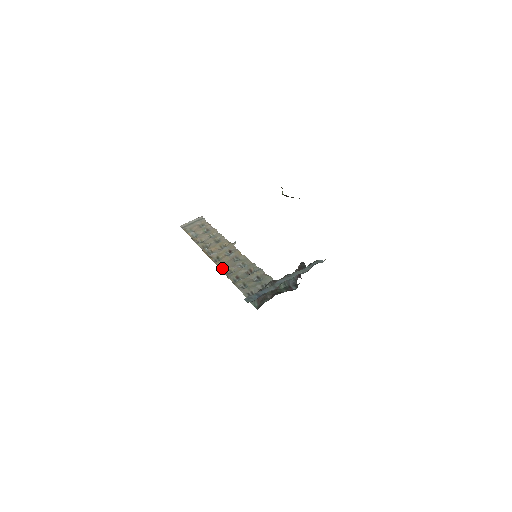
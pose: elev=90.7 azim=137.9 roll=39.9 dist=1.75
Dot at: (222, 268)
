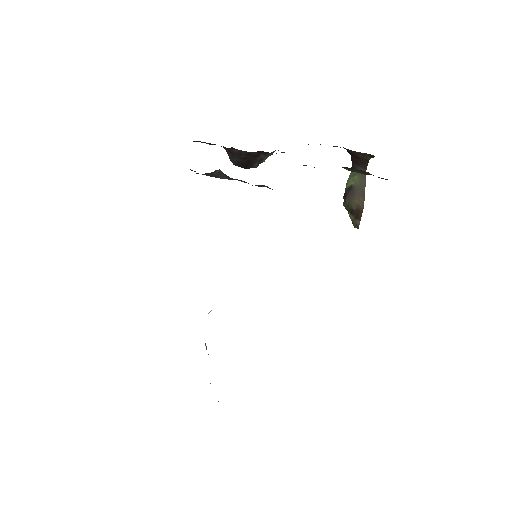
Dot at: occluded
